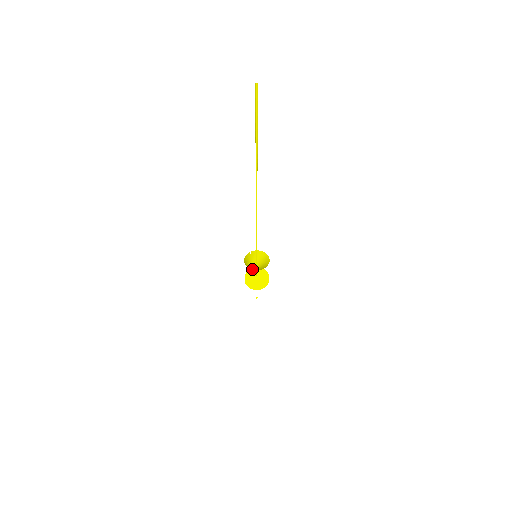
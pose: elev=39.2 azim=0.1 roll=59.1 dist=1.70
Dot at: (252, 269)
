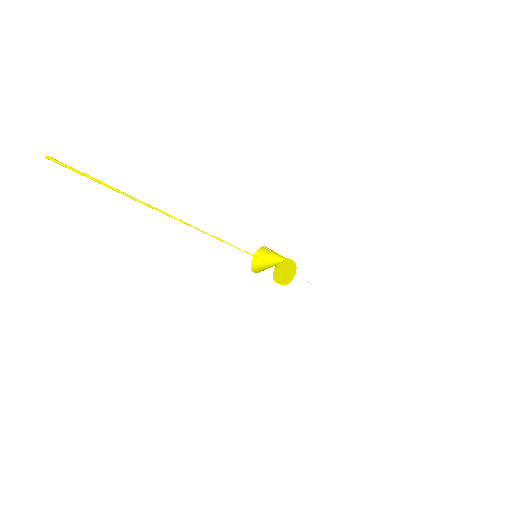
Dot at: (285, 259)
